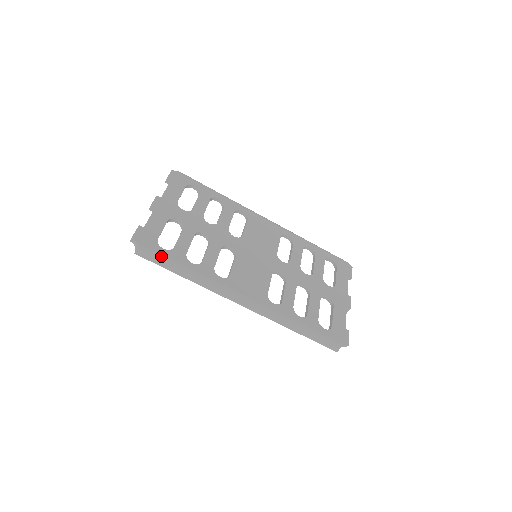
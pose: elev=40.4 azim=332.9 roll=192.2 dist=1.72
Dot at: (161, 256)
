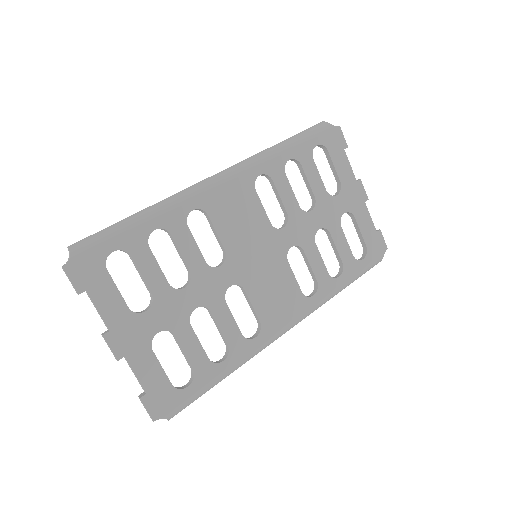
Dot at: (195, 396)
